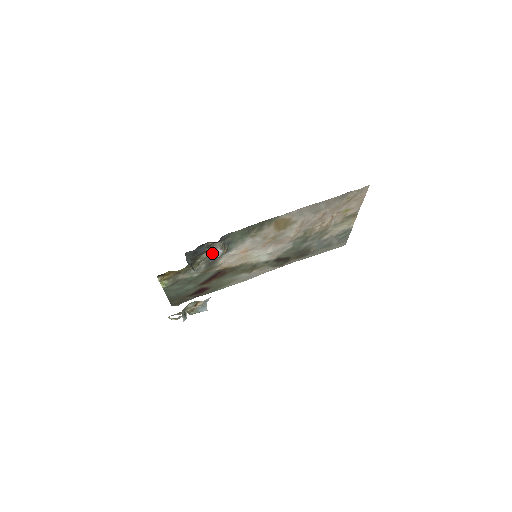
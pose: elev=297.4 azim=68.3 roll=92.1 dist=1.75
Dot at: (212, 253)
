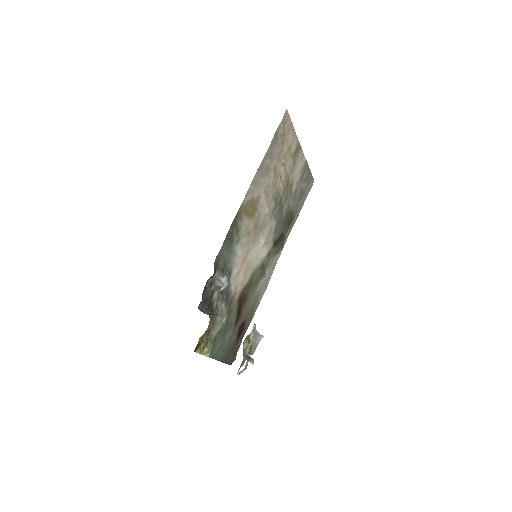
Dot at: (219, 287)
